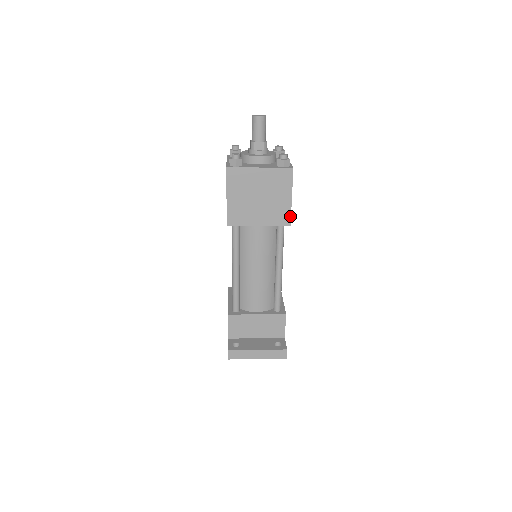
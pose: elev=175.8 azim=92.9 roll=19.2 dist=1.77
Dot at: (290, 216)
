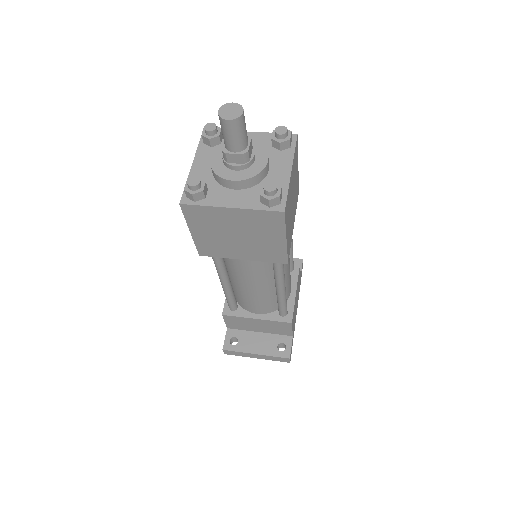
Dot at: (286, 256)
